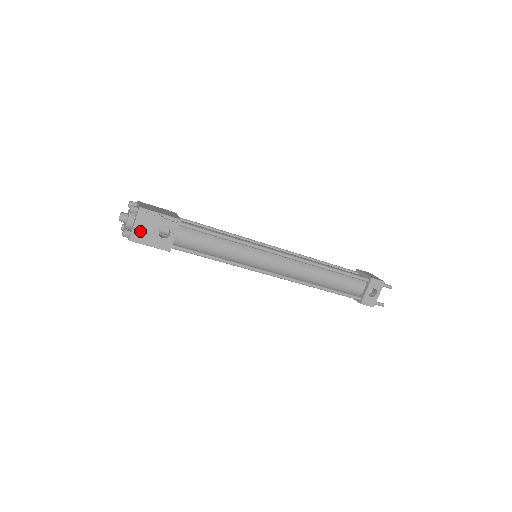
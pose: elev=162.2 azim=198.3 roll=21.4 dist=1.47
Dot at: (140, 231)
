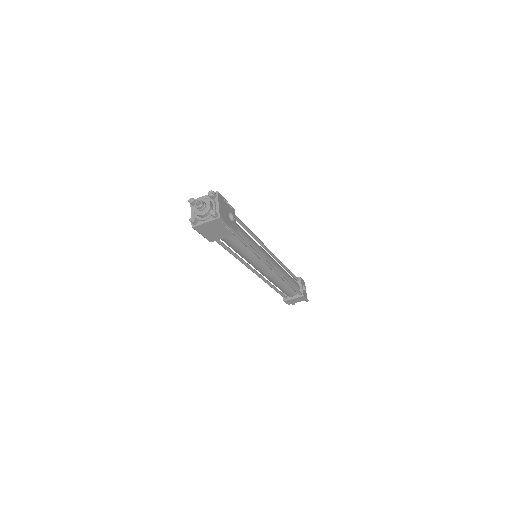
Dot at: (222, 211)
